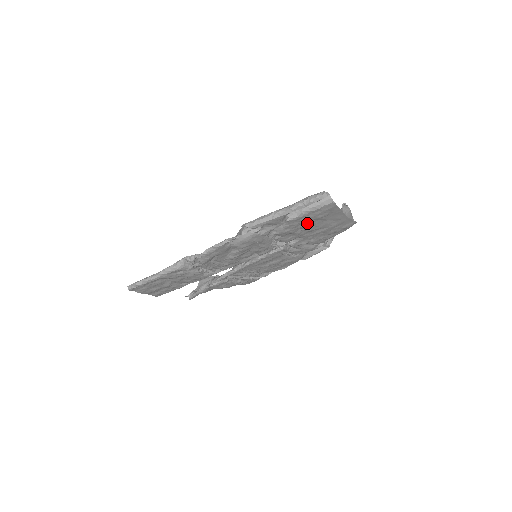
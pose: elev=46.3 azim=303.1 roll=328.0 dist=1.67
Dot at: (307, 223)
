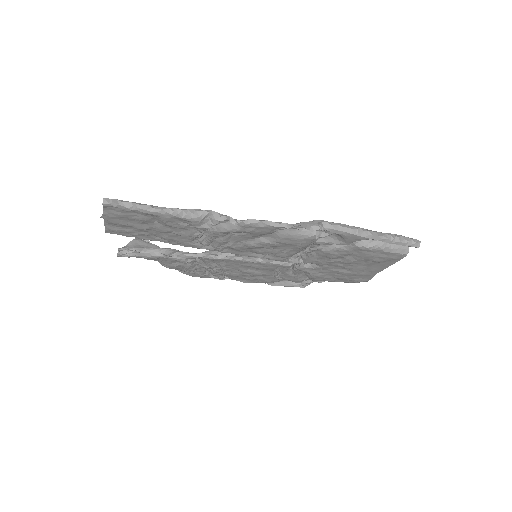
Dot at: (356, 258)
